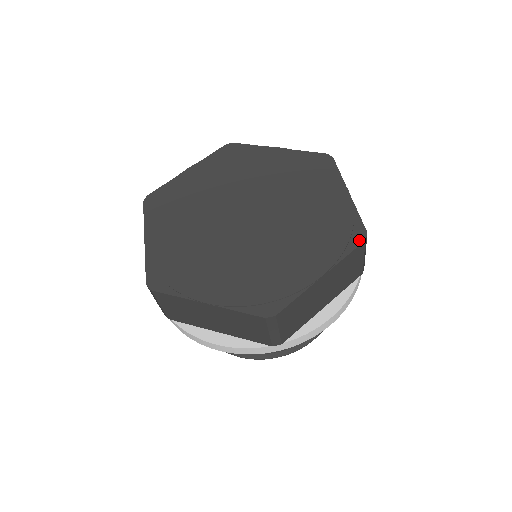
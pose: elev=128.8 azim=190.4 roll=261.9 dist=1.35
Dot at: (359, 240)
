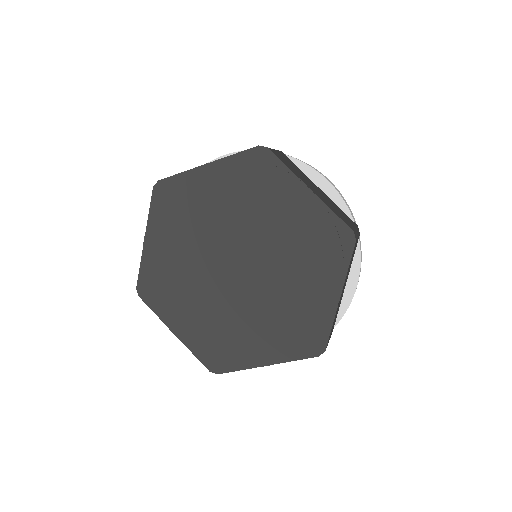
Dot at: (314, 353)
